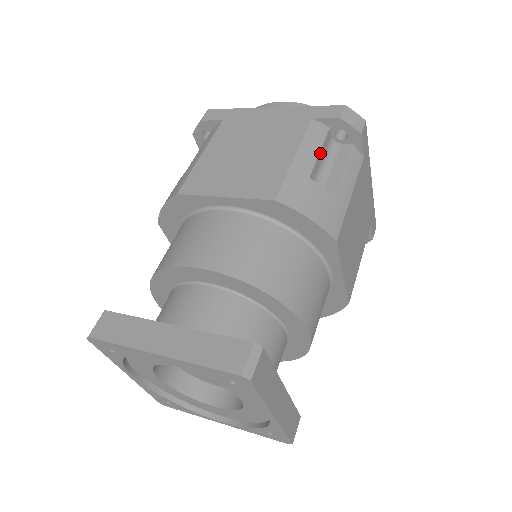
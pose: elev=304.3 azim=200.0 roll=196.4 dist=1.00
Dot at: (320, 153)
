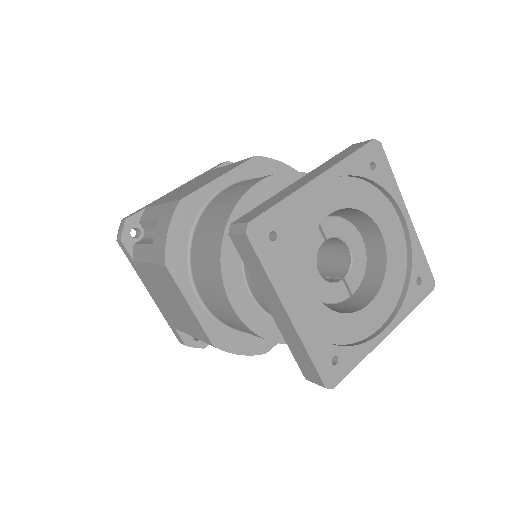
Dot at: occluded
